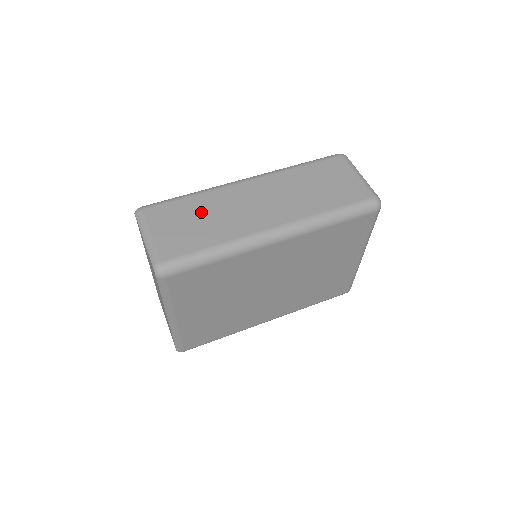
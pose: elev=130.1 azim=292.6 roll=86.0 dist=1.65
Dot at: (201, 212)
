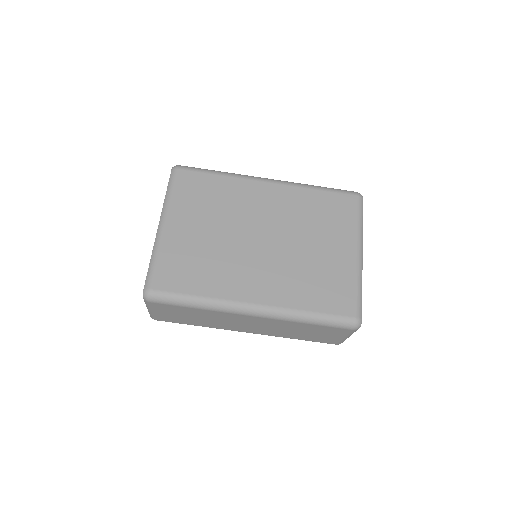
Dot at: (198, 316)
